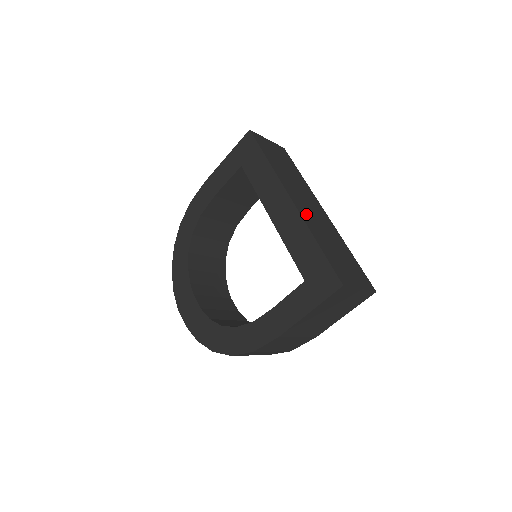
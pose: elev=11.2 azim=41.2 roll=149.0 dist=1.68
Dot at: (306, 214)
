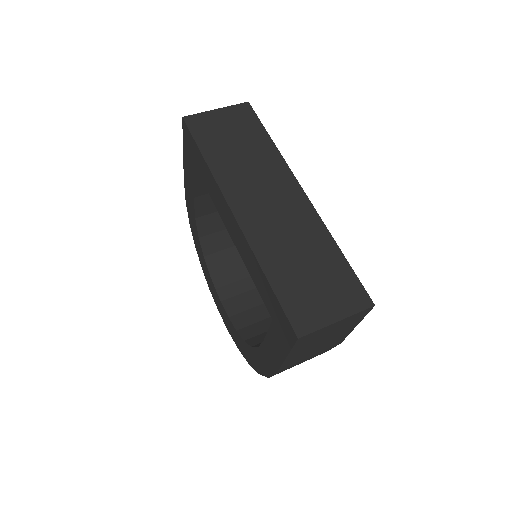
Dot at: (257, 228)
